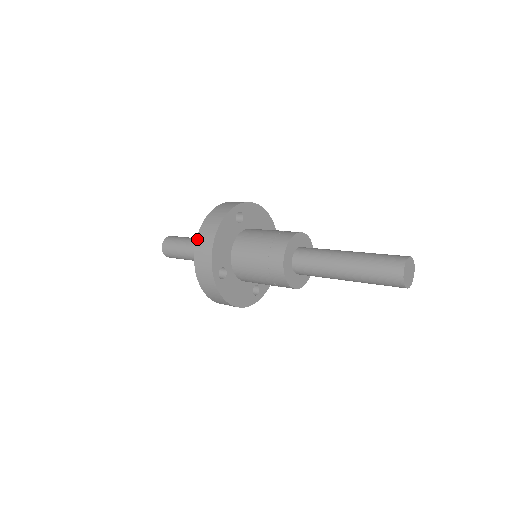
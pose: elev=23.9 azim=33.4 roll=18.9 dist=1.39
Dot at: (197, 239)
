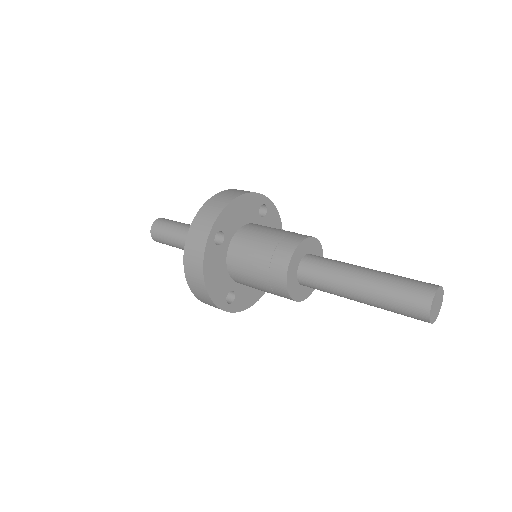
Dot at: (215, 195)
